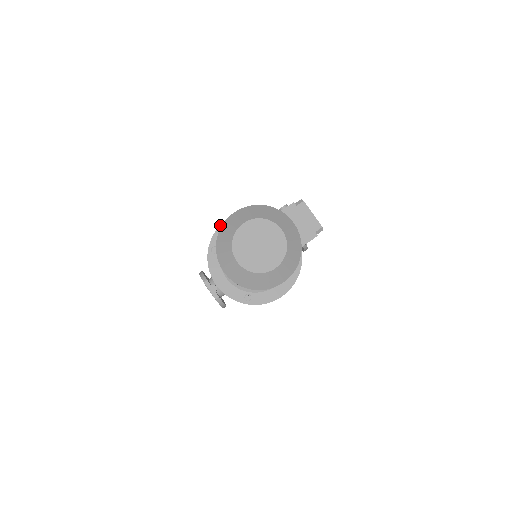
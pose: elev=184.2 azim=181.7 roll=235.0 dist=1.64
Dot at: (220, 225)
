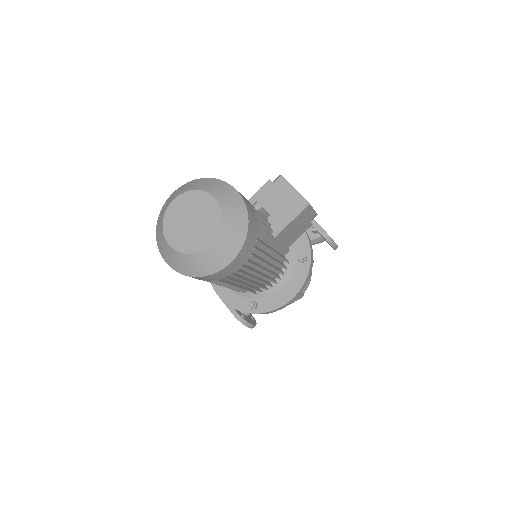
Dot at: occluded
